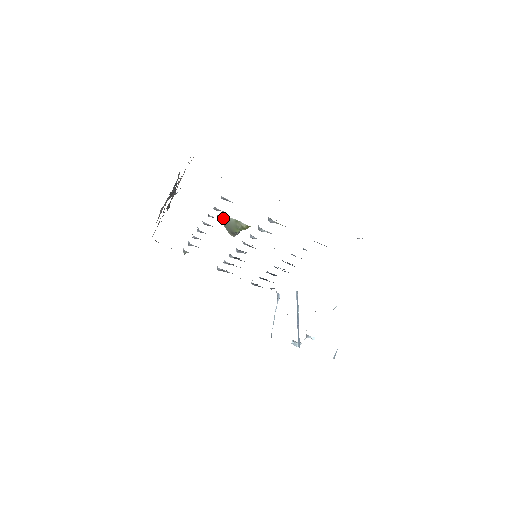
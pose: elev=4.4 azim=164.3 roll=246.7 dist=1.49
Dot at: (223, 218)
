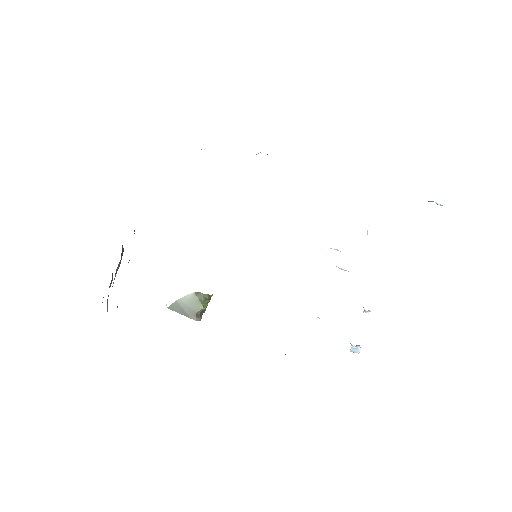
Dot at: (177, 304)
